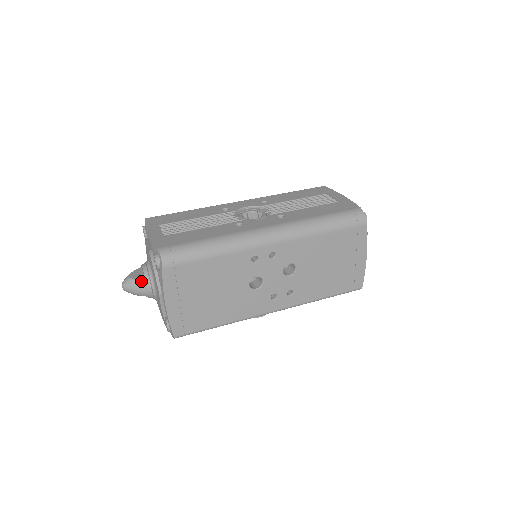
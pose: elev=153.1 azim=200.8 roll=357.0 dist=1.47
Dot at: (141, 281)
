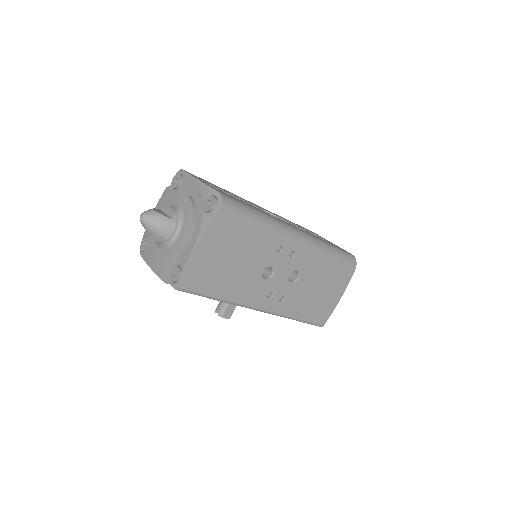
Dot at: (168, 219)
